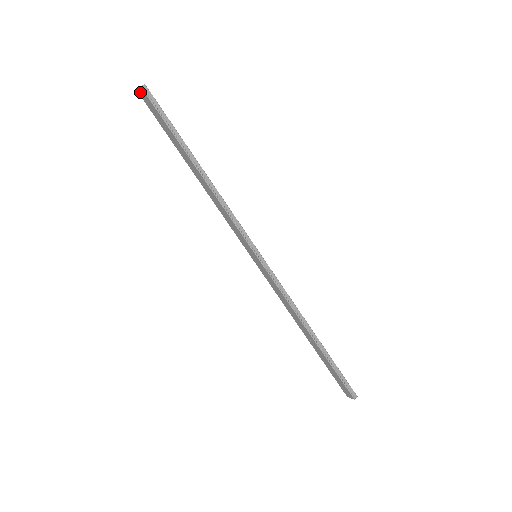
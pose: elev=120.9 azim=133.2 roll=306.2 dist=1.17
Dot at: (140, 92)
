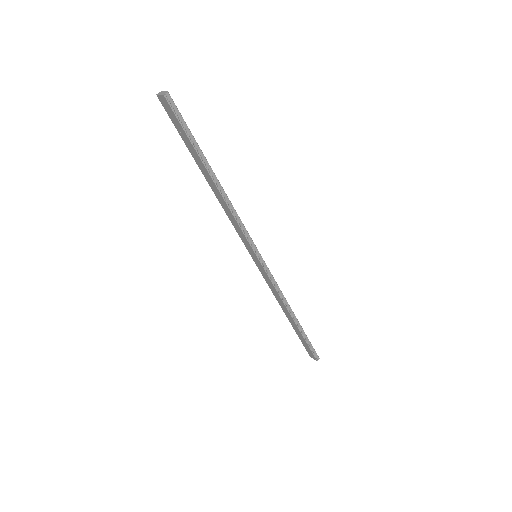
Dot at: (160, 97)
